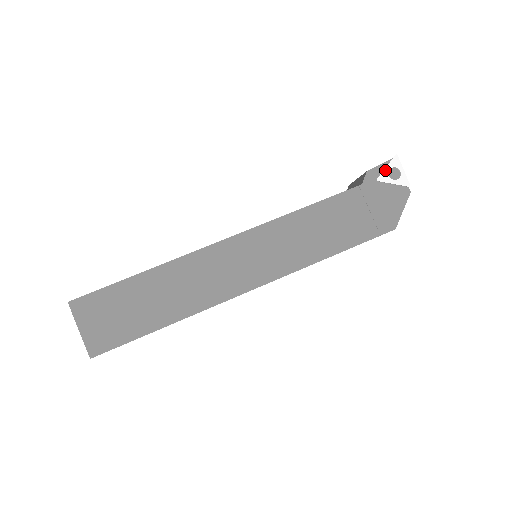
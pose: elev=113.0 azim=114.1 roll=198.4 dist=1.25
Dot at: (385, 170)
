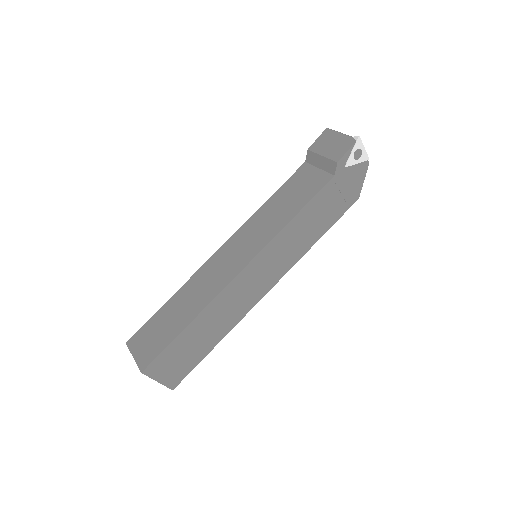
Dot at: (351, 155)
